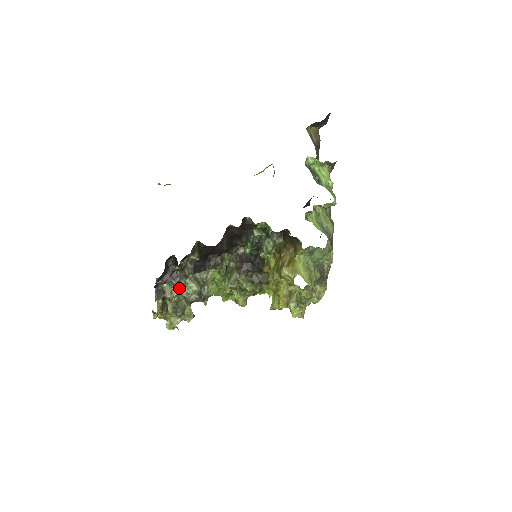
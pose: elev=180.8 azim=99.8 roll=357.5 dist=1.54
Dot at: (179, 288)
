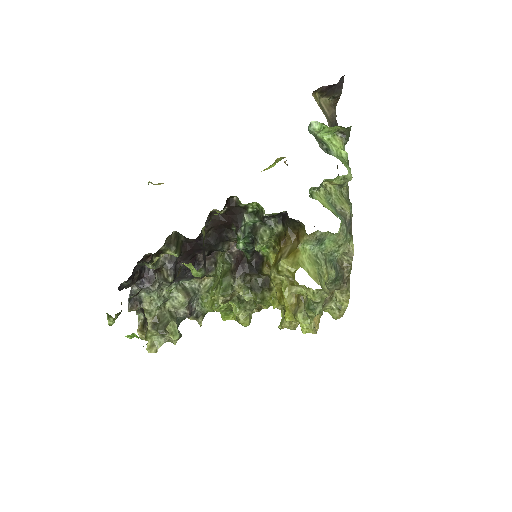
Dot at: (160, 297)
